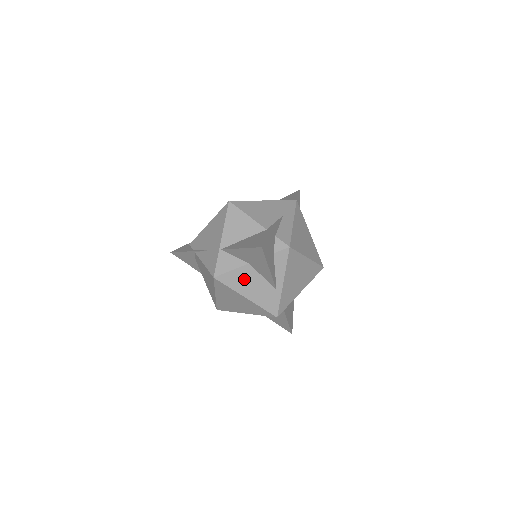
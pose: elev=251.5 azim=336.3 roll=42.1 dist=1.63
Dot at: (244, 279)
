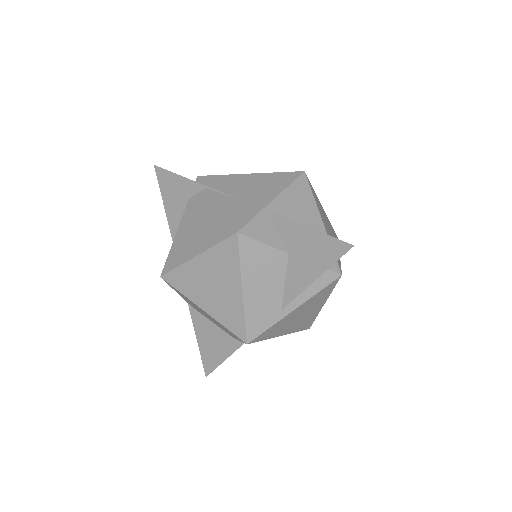
Dot at: (265, 266)
